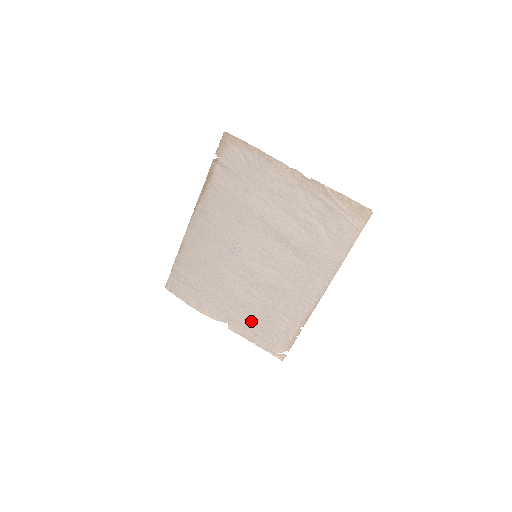
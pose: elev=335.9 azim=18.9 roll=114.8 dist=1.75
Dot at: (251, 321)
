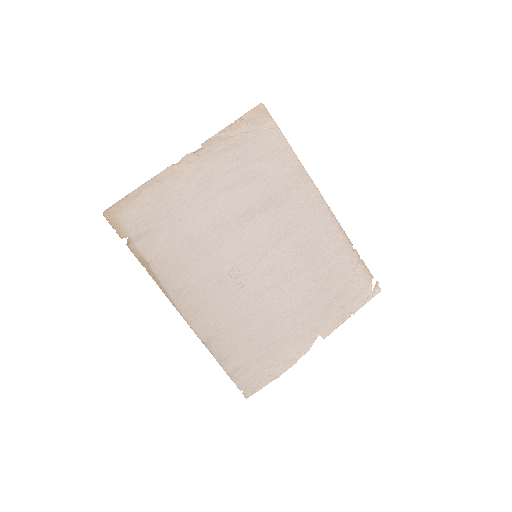
Dot at: (325, 304)
